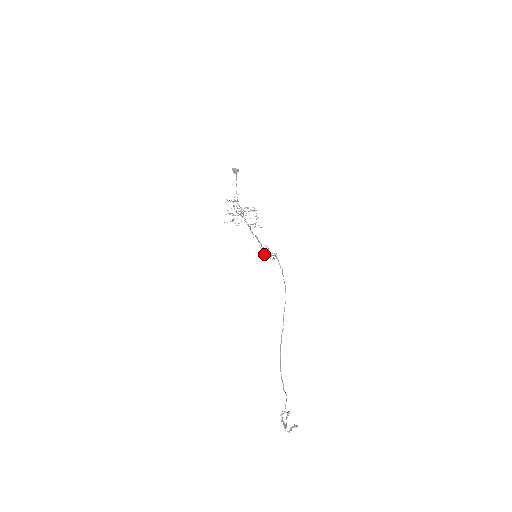
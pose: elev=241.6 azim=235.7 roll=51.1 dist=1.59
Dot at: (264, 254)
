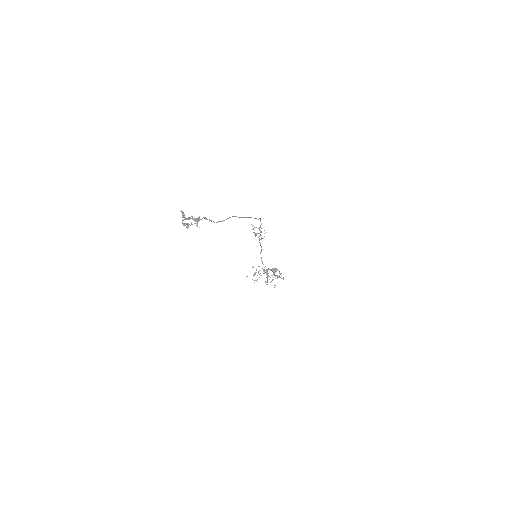
Dot at: occluded
